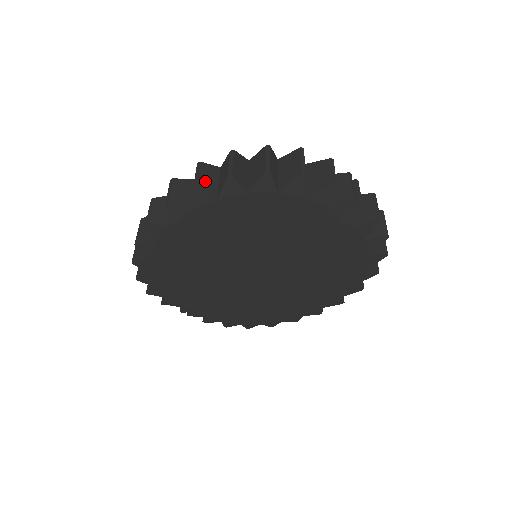
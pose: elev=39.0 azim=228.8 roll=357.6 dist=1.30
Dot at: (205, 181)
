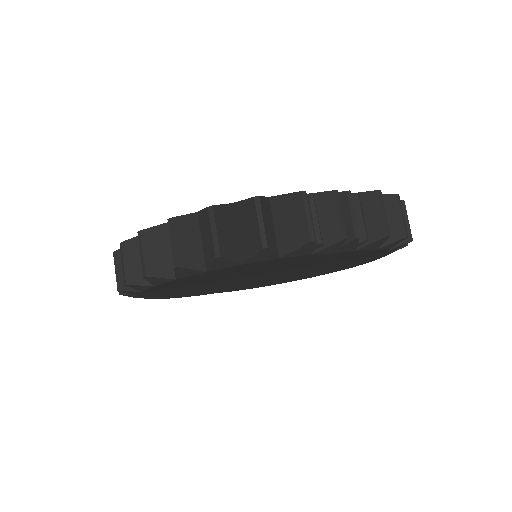
Dot at: (154, 259)
